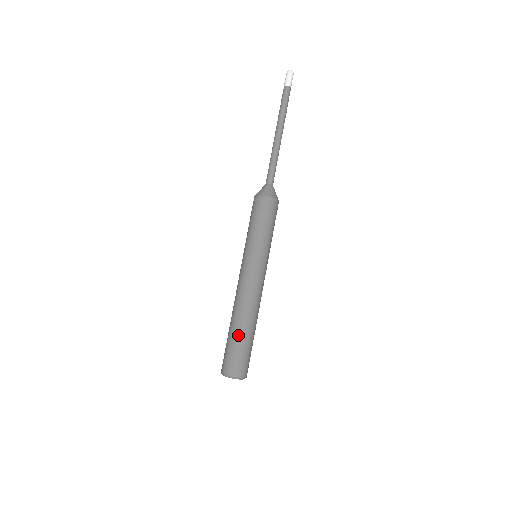
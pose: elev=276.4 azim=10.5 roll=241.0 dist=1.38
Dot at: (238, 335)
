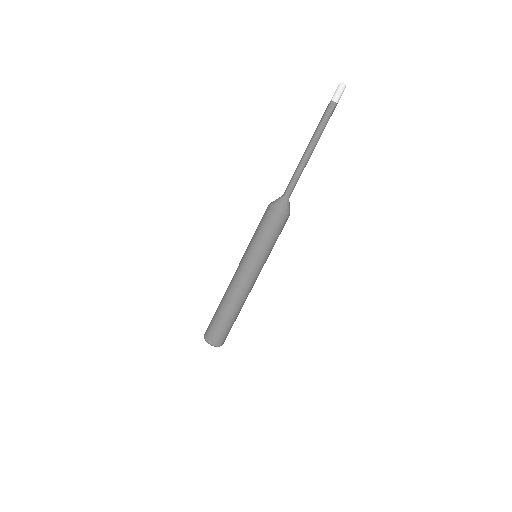
Dot at: (219, 314)
